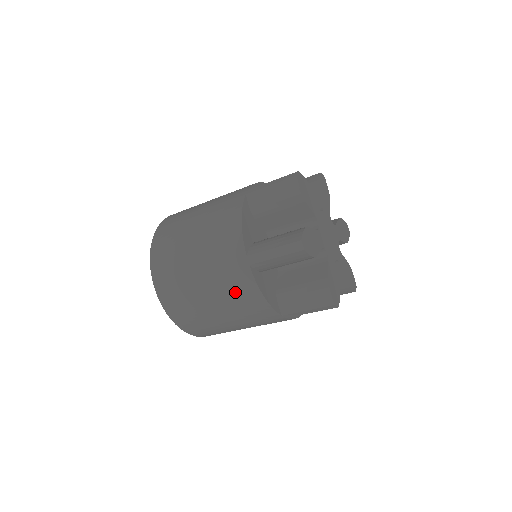
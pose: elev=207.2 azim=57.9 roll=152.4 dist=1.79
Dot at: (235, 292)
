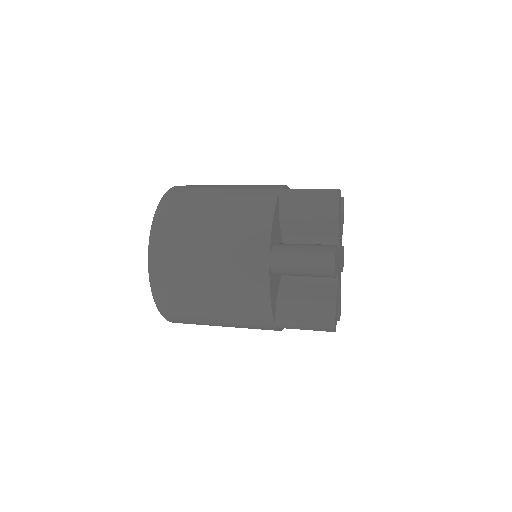
Dot at: occluded
